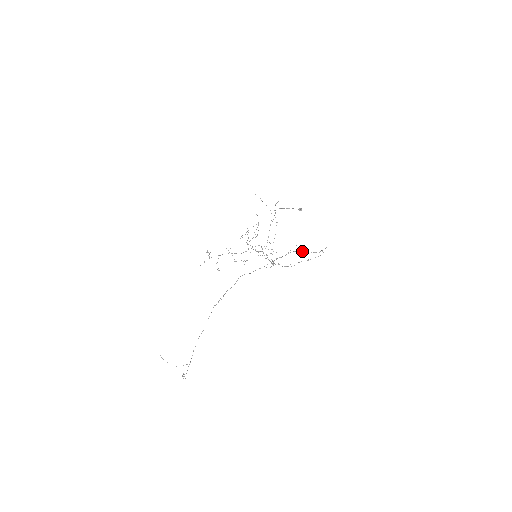
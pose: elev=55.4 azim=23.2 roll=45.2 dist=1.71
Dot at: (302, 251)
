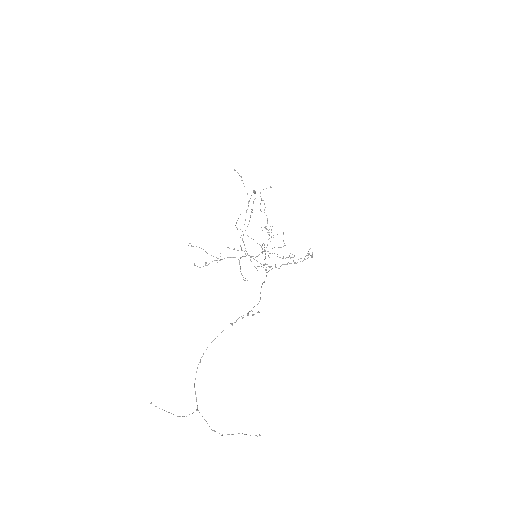
Dot at: occluded
